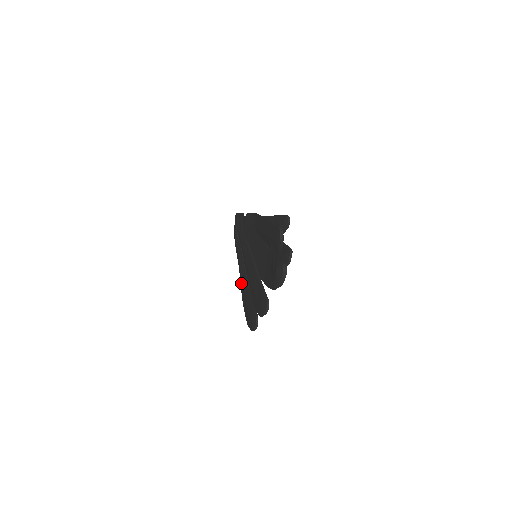
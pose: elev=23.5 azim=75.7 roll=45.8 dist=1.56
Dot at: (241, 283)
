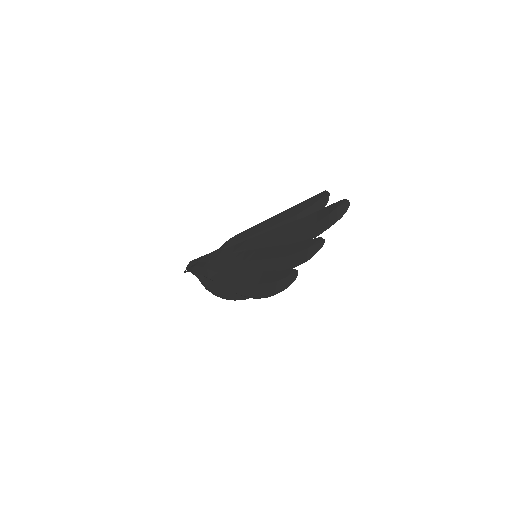
Dot at: (236, 283)
